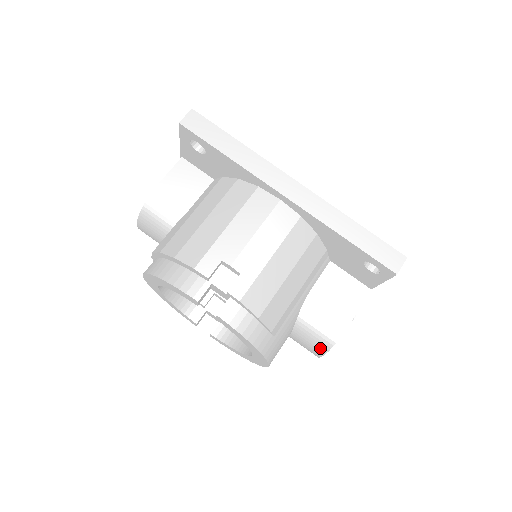
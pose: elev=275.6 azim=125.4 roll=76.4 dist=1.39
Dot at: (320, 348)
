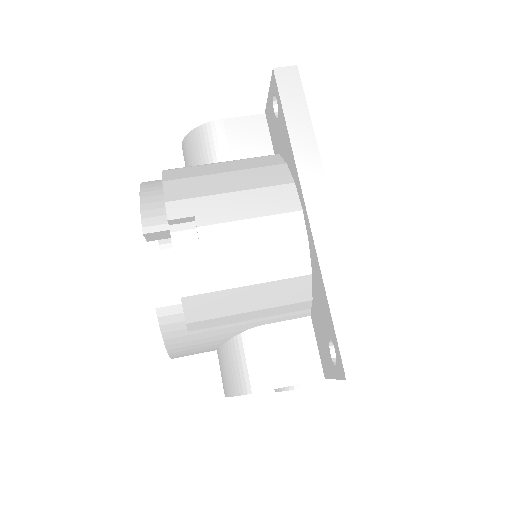
Dot at: (229, 386)
